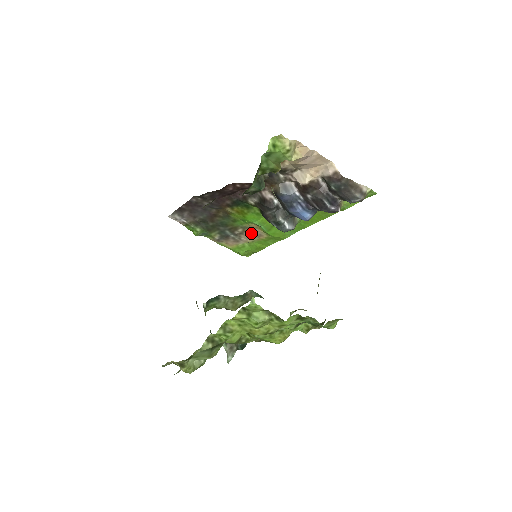
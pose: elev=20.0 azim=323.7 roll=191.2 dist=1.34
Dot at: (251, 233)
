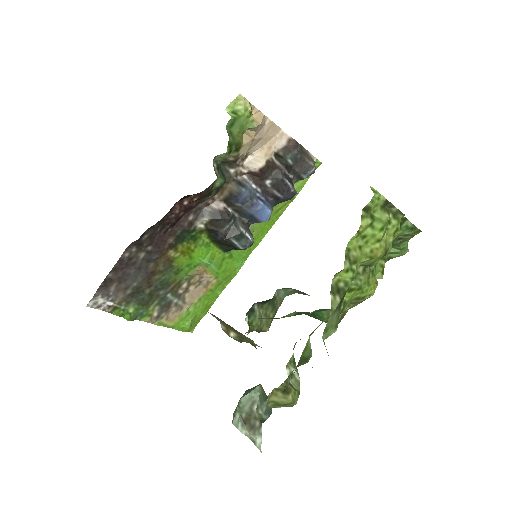
Dot at: (197, 284)
